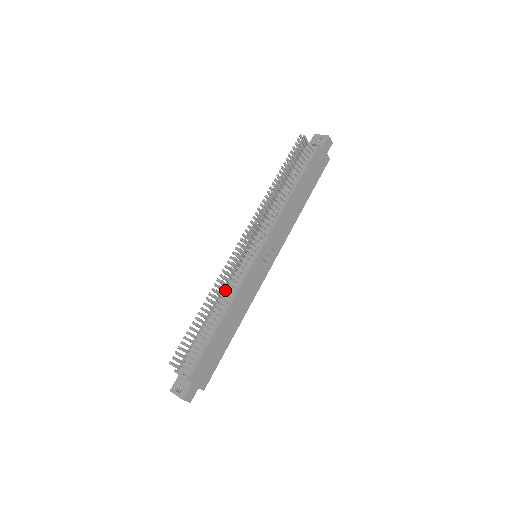
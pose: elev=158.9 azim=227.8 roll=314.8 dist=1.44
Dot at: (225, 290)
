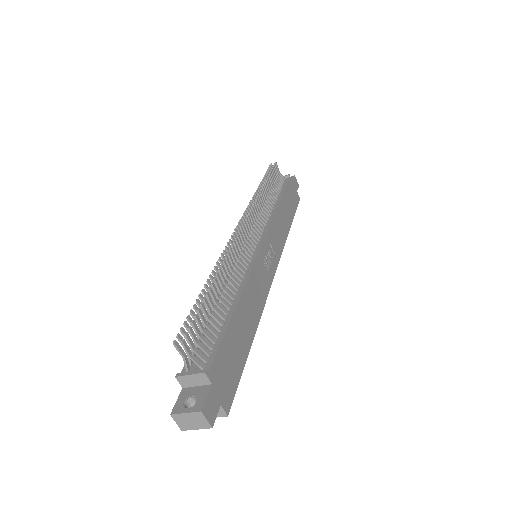
Dot at: (233, 270)
